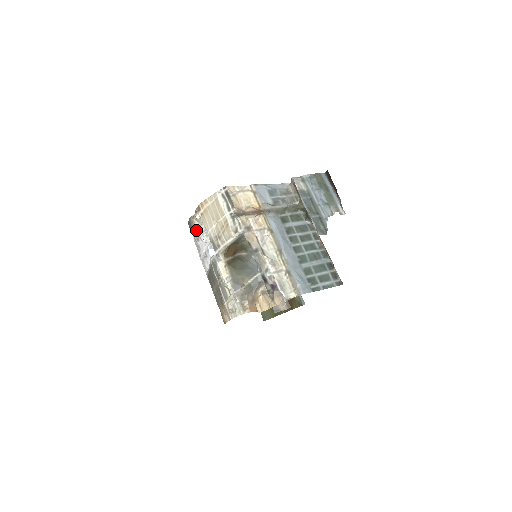
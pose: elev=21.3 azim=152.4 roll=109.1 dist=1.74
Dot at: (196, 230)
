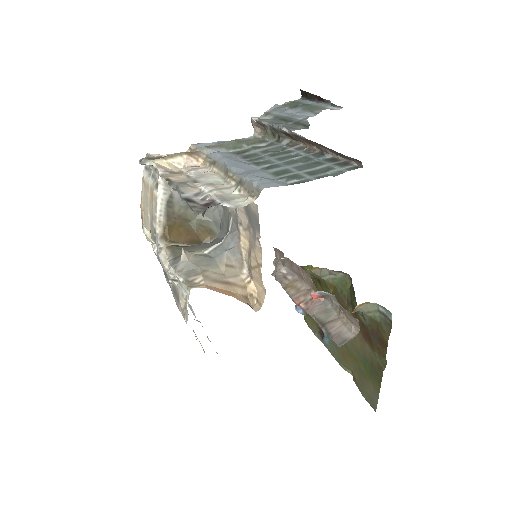
Dot at: occluded
